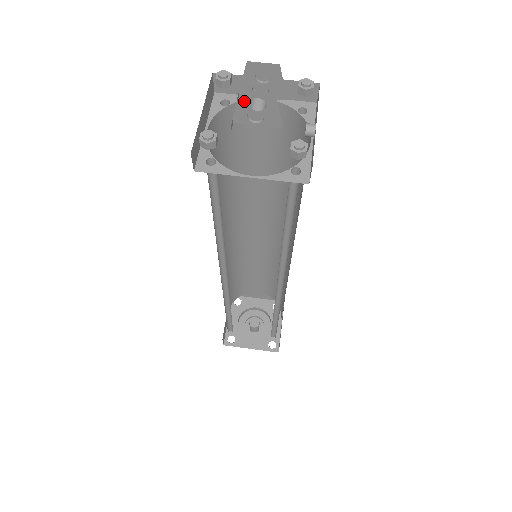
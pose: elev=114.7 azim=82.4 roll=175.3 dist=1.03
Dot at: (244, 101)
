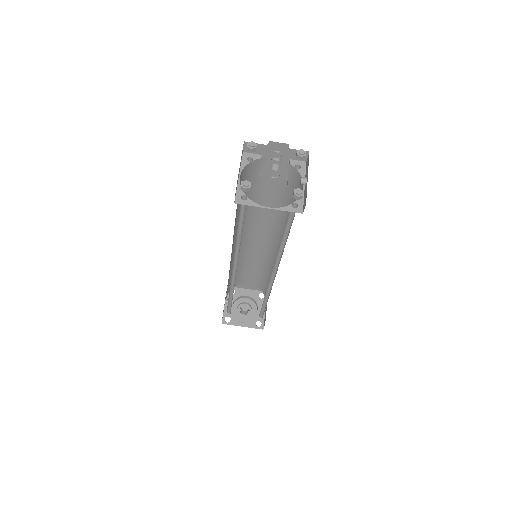
Dot at: (268, 165)
